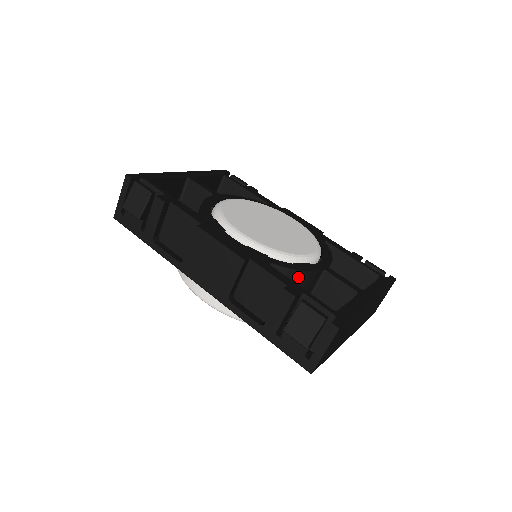
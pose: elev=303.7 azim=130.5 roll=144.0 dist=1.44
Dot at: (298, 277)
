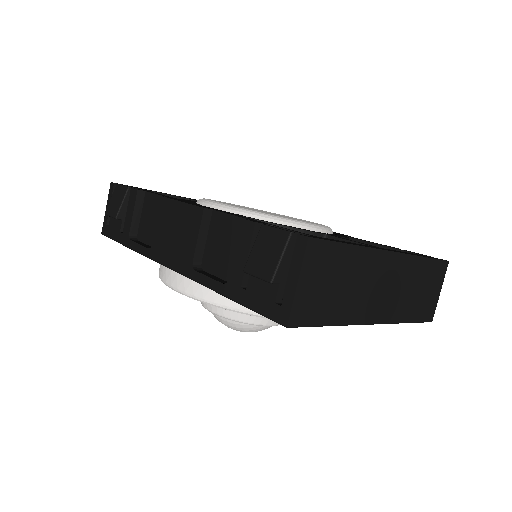
Dot at: occluded
